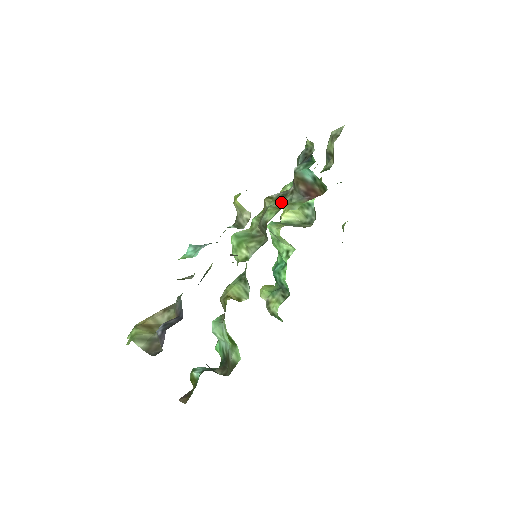
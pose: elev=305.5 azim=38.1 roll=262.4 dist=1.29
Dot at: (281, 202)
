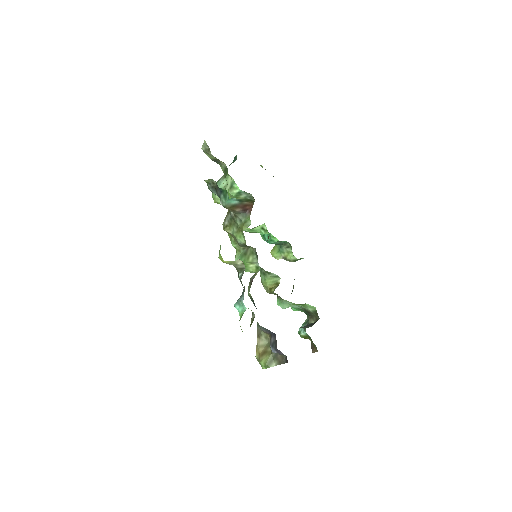
Dot at: (236, 225)
